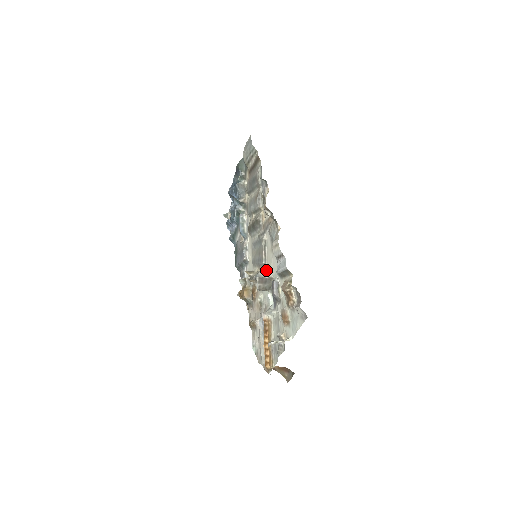
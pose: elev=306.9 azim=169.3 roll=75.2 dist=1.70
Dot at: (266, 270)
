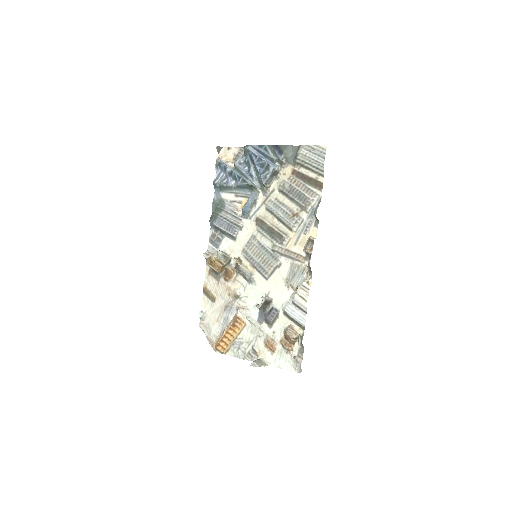
Dot at: (264, 283)
